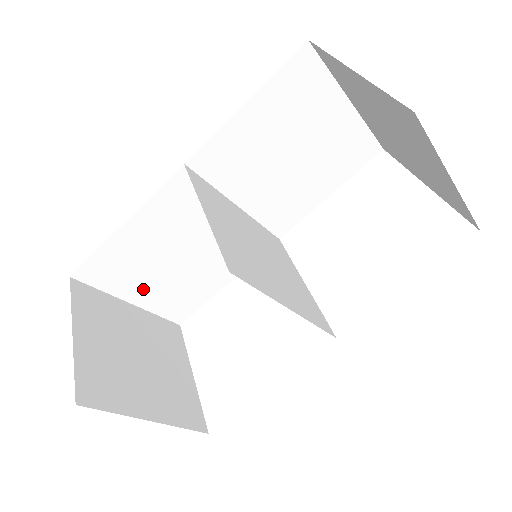
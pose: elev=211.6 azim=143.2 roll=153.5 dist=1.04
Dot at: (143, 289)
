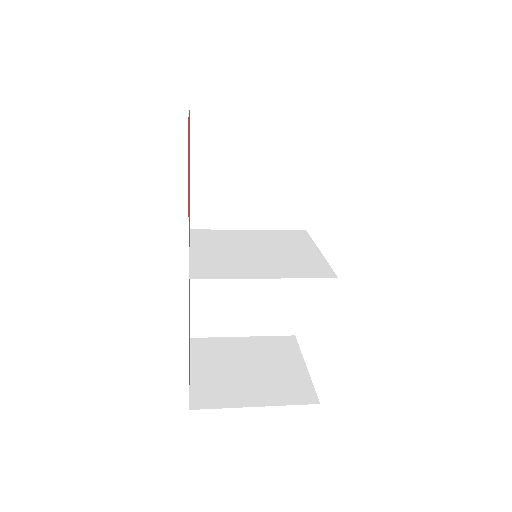
Dot at: (242, 322)
